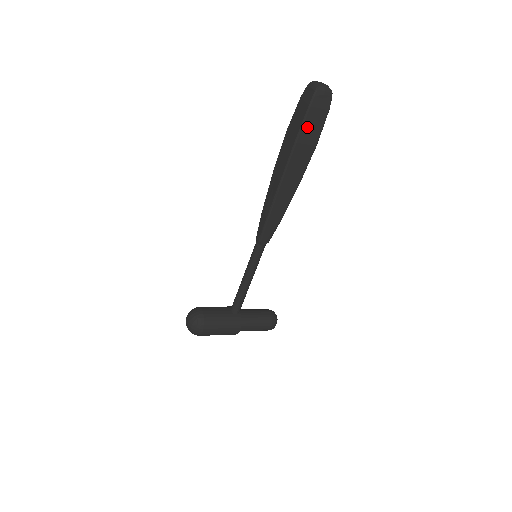
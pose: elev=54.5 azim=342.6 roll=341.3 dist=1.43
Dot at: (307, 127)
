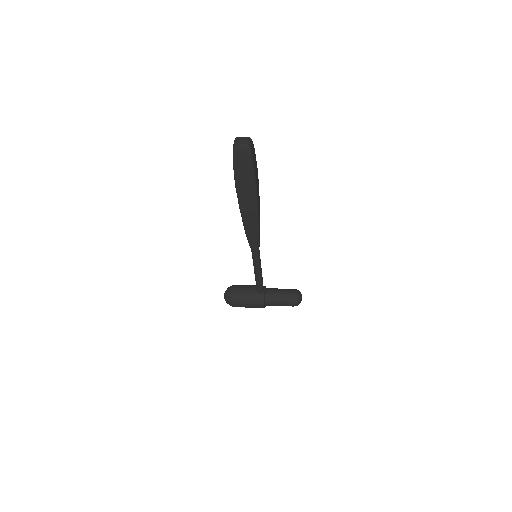
Dot at: (239, 174)
